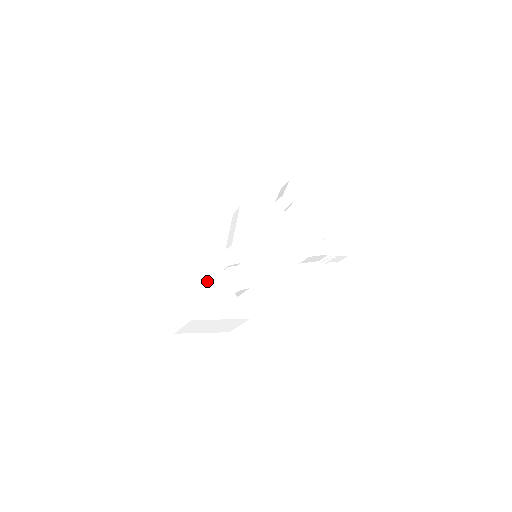
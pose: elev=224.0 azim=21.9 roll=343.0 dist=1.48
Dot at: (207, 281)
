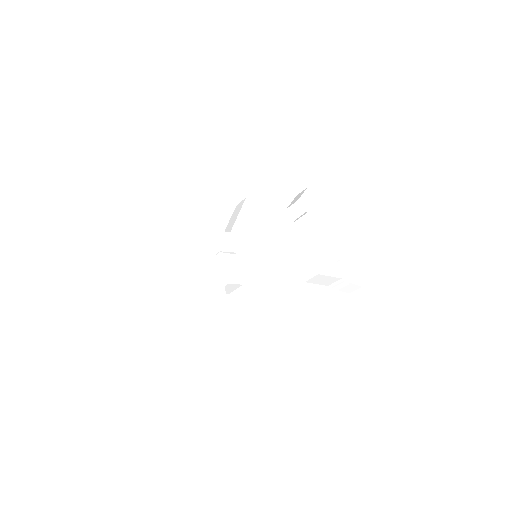
Dot at: (190, 260)
